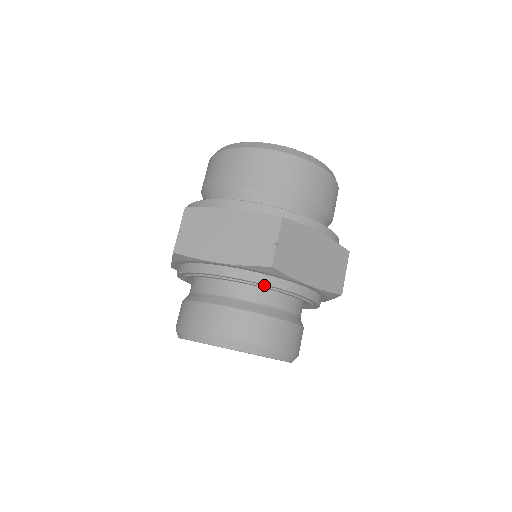
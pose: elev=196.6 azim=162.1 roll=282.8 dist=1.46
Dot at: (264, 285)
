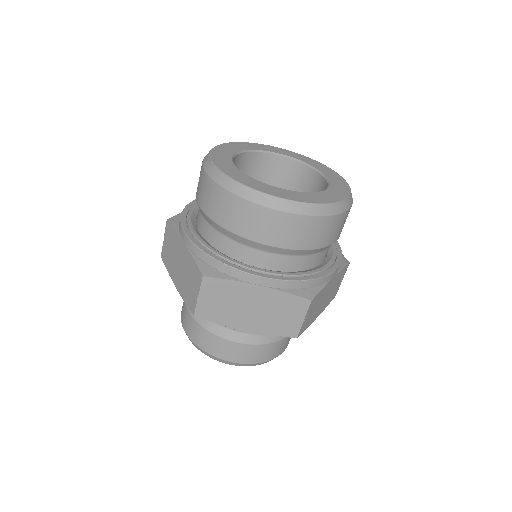
Dot at: occluded
